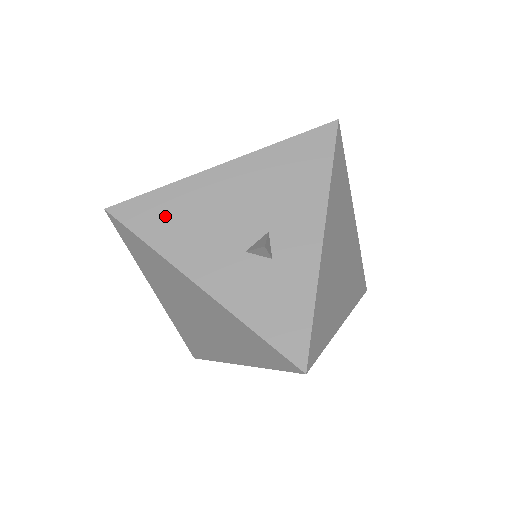
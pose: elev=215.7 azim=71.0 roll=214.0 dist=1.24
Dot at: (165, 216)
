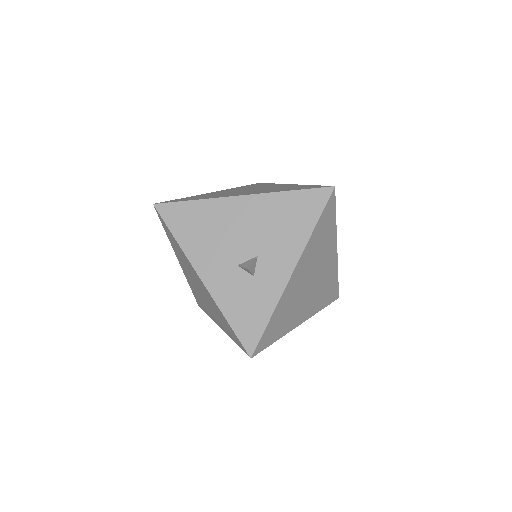
Dot at: (192, 222)
